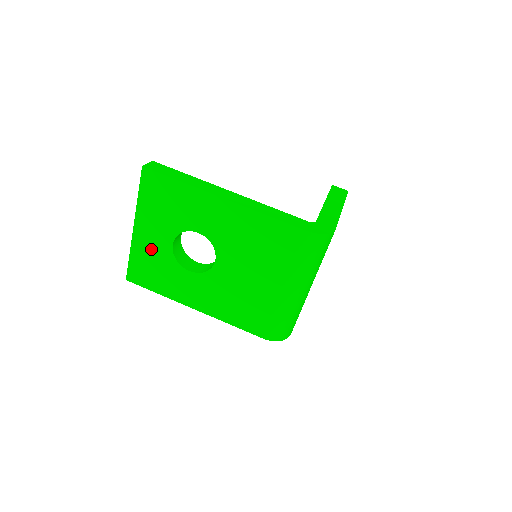
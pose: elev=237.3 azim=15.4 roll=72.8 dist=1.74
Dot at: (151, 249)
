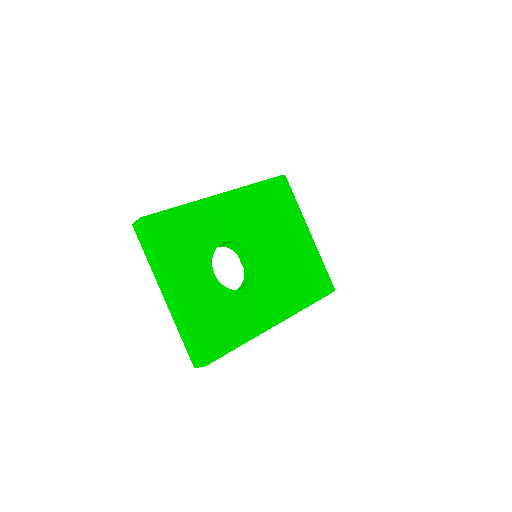
Dot at: (202, 300)
